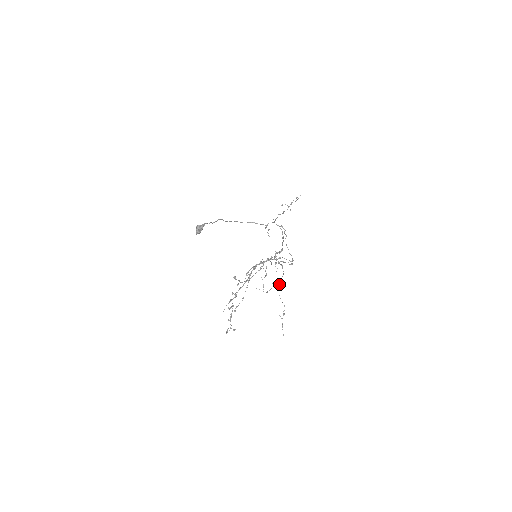
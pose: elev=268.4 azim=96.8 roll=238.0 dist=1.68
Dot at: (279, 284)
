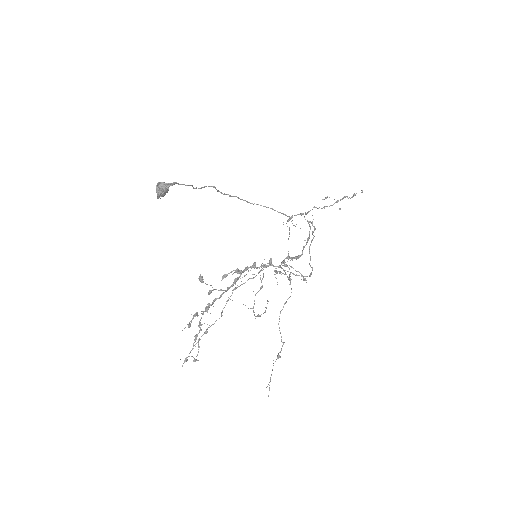
Dot at: occluded
